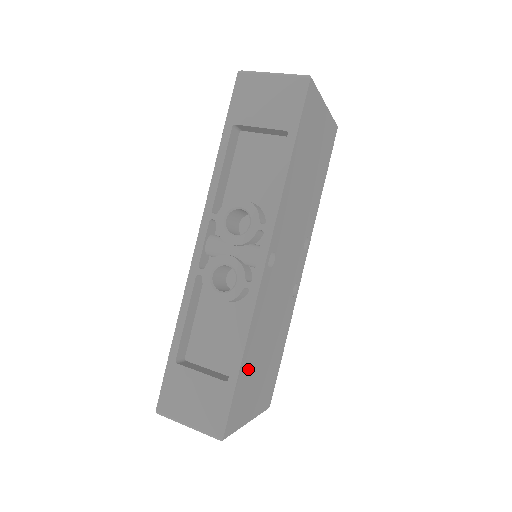
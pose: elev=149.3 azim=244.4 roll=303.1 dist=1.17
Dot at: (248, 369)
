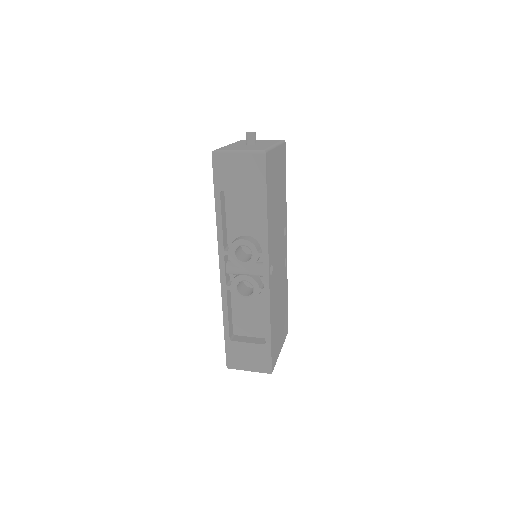
Dot at: (274, 331)
